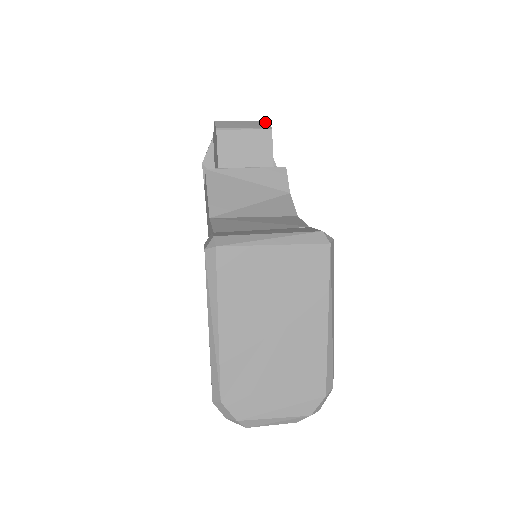
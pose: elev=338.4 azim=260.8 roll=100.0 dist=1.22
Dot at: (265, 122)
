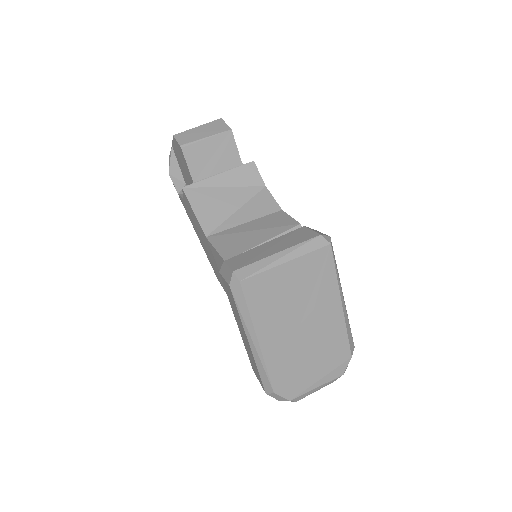
Dot at: (221, 121)
